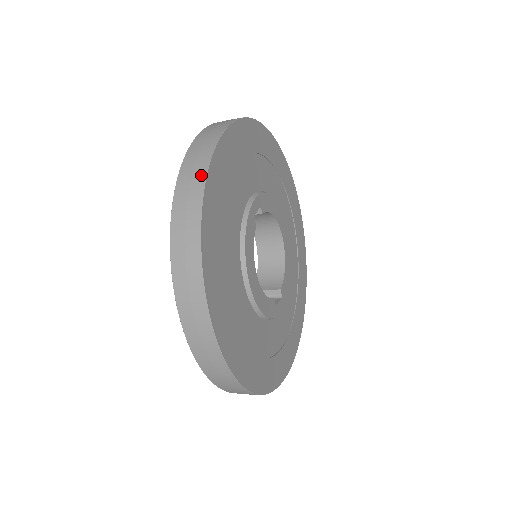
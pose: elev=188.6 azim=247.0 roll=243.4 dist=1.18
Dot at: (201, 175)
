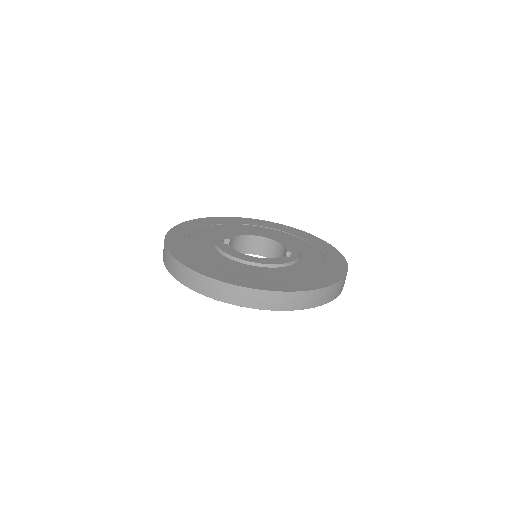
Dot at: (168, 255)
